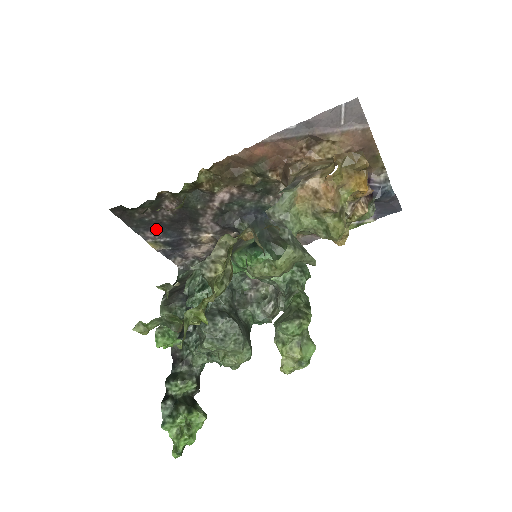
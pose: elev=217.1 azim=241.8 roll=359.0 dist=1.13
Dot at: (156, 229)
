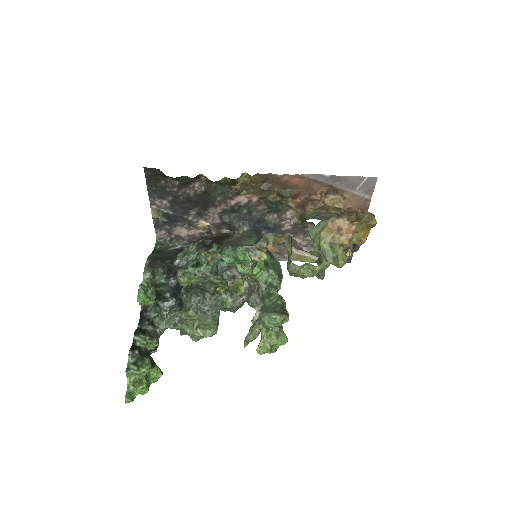
Dot at: (168, 200)
